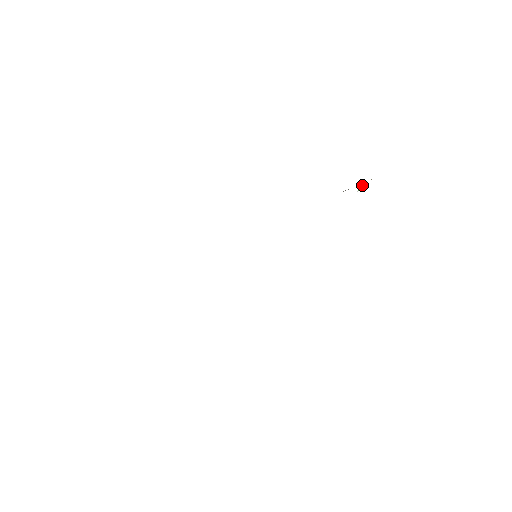
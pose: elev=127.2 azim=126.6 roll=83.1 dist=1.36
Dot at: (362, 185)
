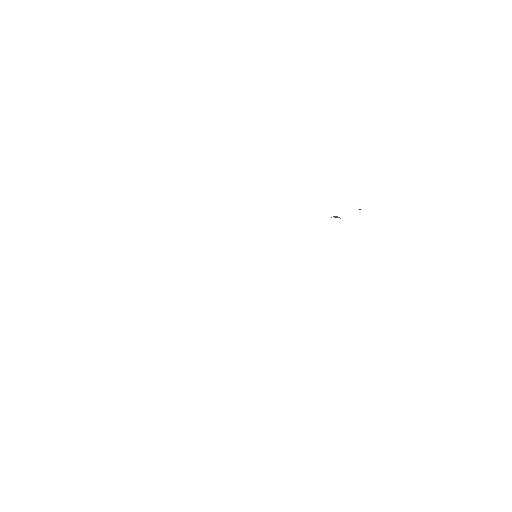
Dot at: occluded
